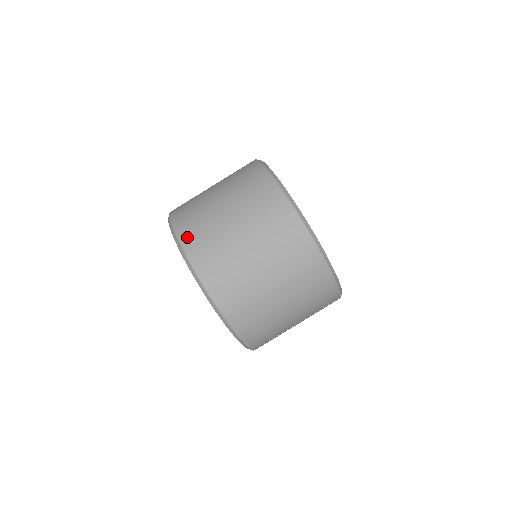
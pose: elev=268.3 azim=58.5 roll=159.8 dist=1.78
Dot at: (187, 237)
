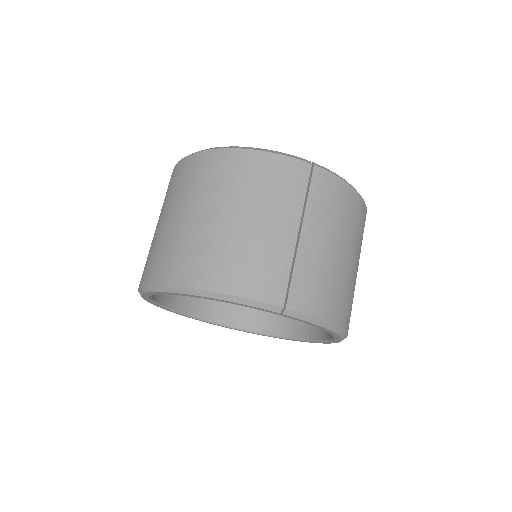
Dot at: occluded
